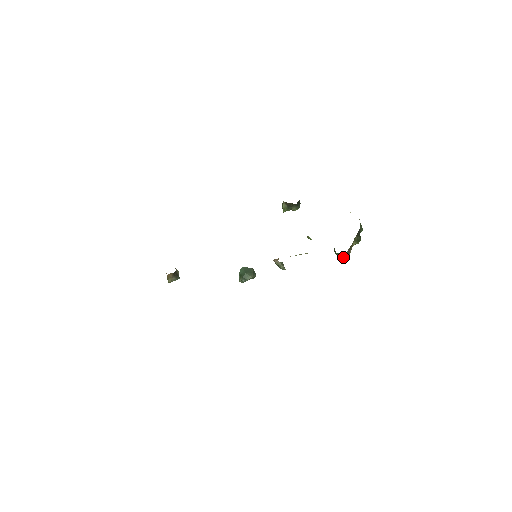
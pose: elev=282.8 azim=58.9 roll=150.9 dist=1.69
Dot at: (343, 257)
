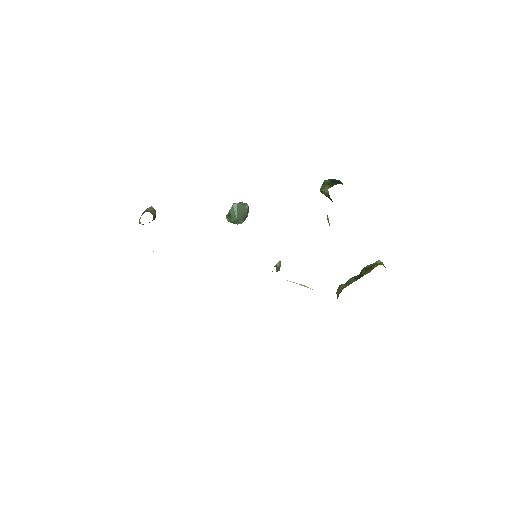
Dot at: occluded
